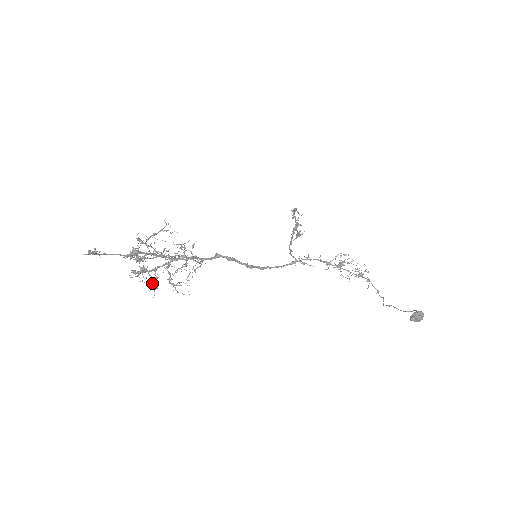
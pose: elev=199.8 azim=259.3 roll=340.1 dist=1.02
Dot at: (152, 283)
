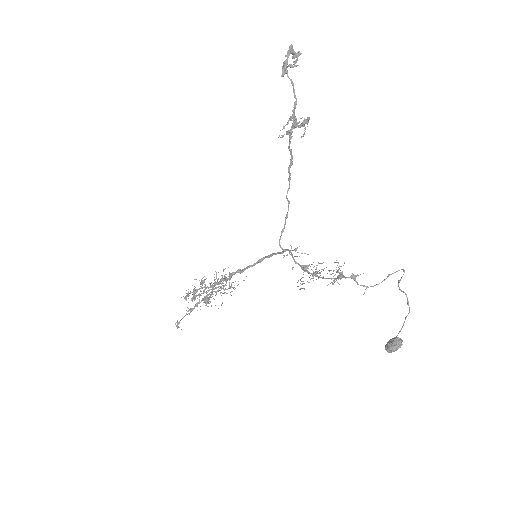
Dot at: occluded
